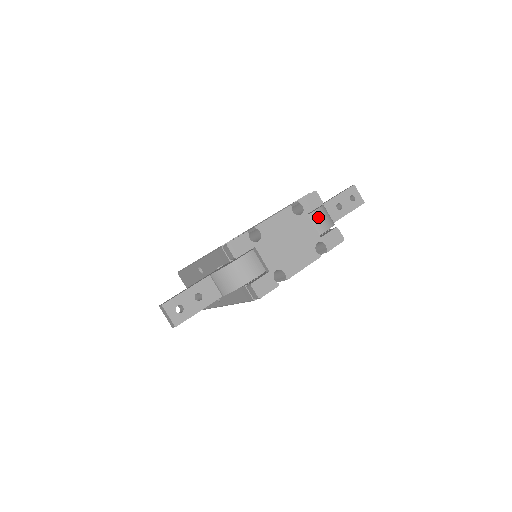
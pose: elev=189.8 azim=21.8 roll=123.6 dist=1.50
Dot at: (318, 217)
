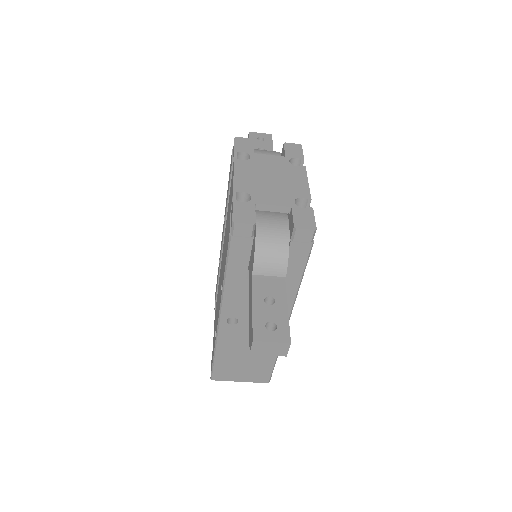
Dot at: (262, 153)
